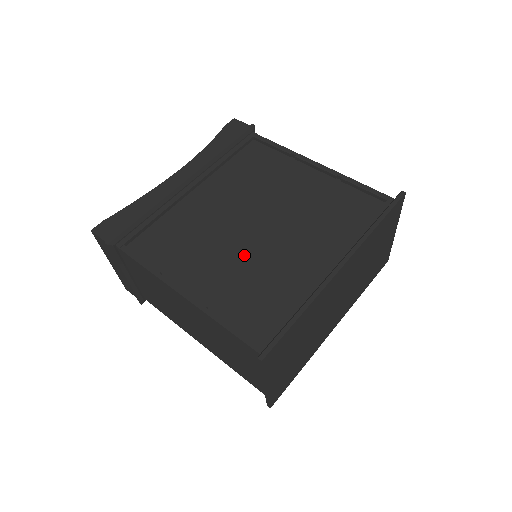
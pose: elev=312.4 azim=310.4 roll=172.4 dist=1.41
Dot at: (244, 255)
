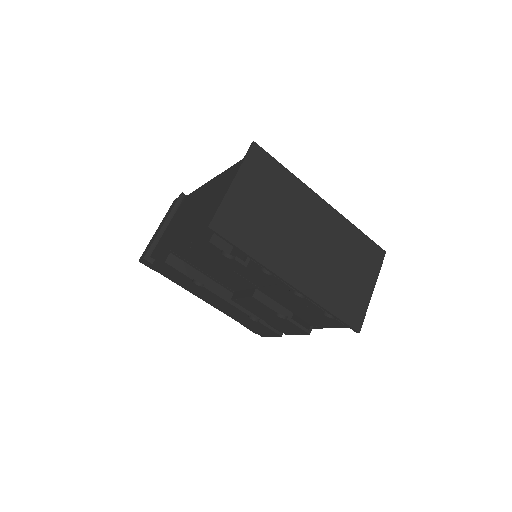
Dot at: occluded
